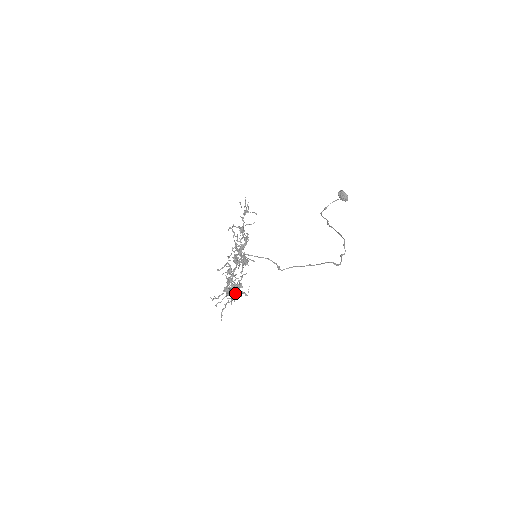
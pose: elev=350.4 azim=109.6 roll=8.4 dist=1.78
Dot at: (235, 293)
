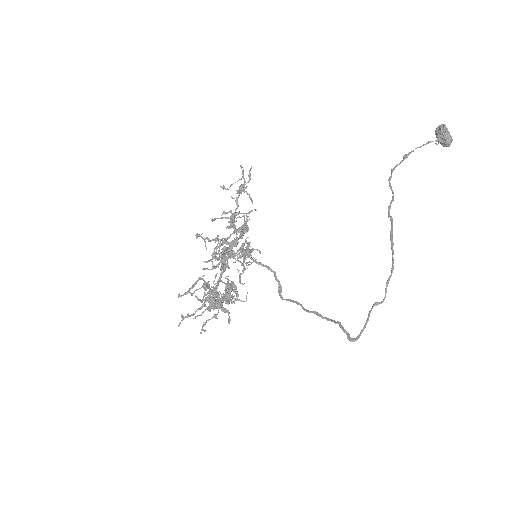
Dot at: occluded
